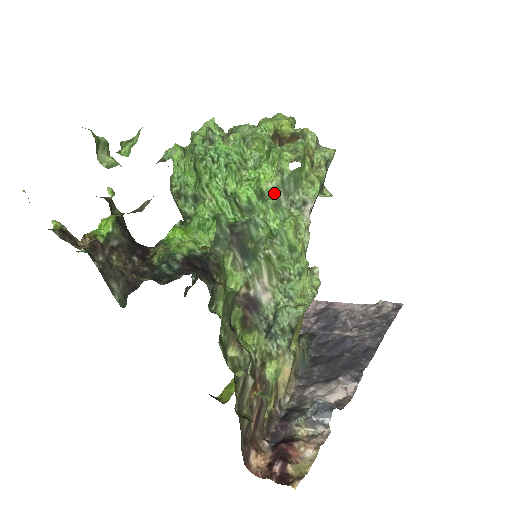
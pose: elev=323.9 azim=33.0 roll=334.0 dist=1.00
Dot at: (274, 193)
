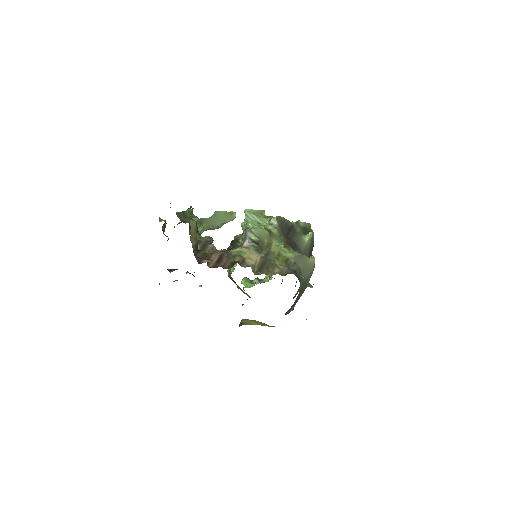
Dot at: occluded
